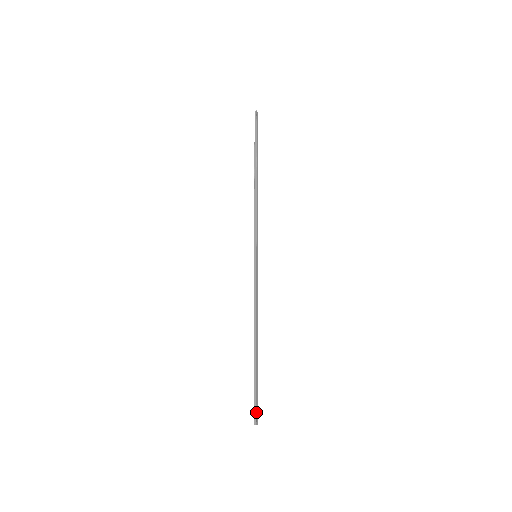
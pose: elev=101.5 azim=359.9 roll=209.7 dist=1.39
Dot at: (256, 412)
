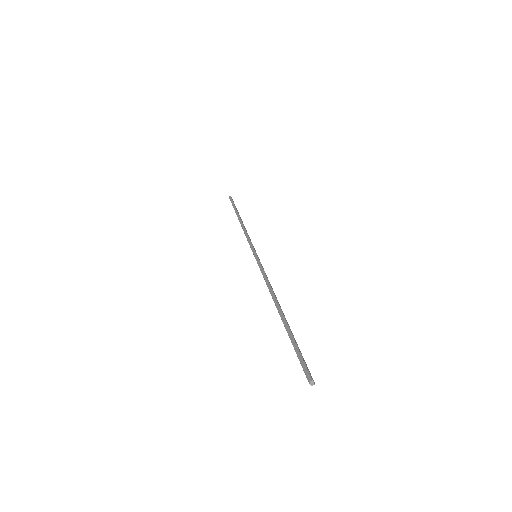
Dot at: (306, 367)
